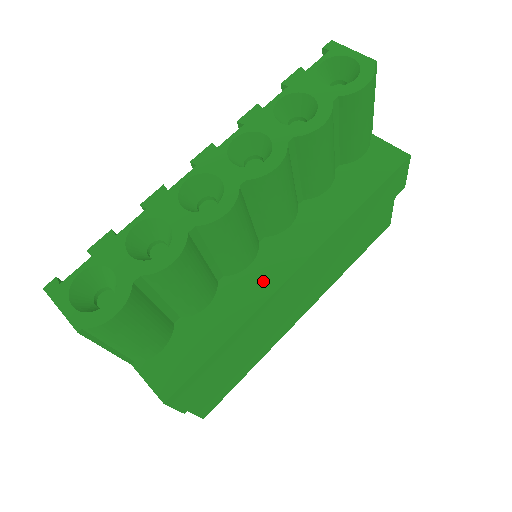
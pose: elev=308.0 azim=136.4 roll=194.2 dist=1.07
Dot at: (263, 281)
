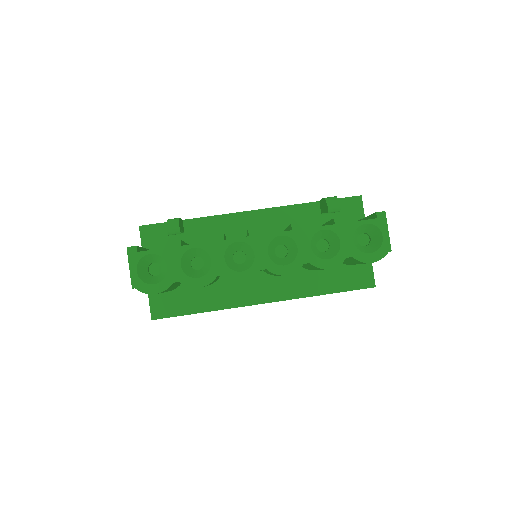
Dot at: (243, 296)
